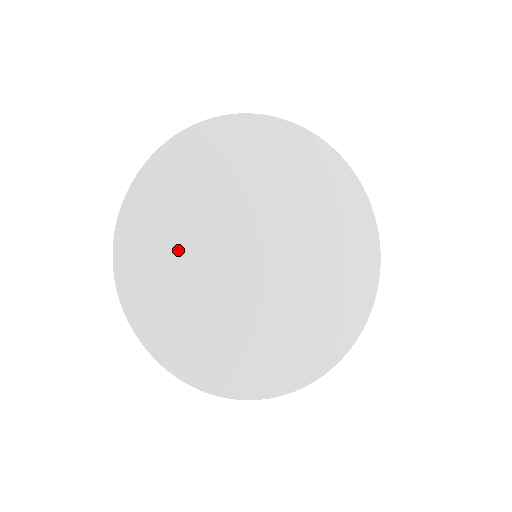
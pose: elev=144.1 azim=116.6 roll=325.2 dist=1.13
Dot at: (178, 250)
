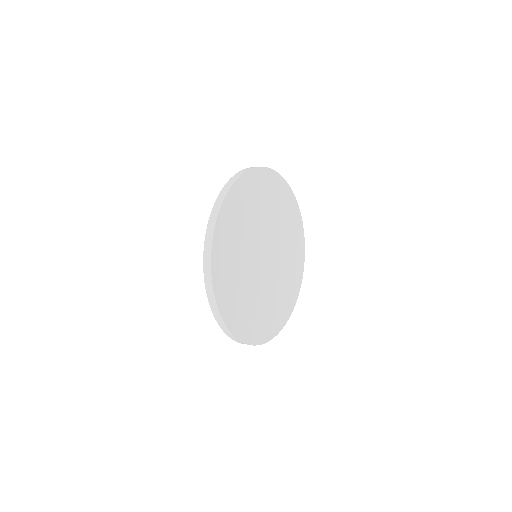
Dot at: (239, 287)
